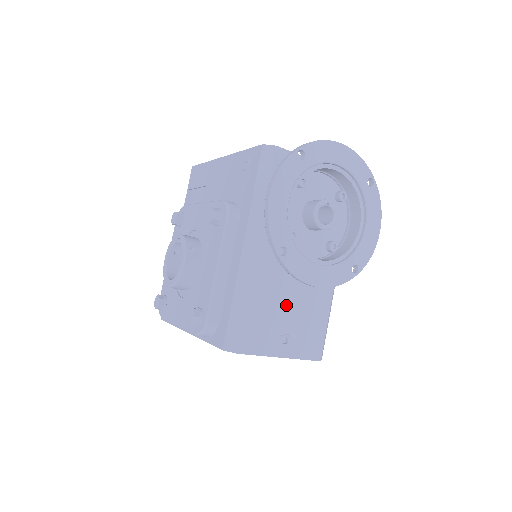
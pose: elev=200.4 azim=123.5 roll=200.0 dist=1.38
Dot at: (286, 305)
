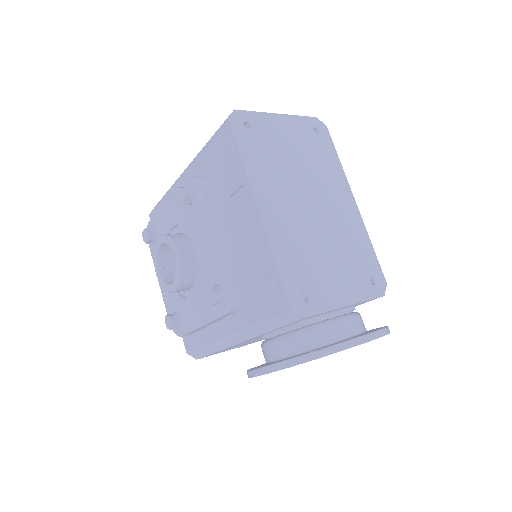
Dot at: (252, 341)
